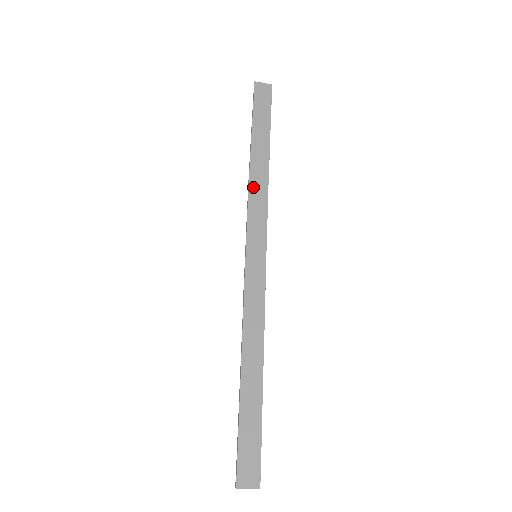
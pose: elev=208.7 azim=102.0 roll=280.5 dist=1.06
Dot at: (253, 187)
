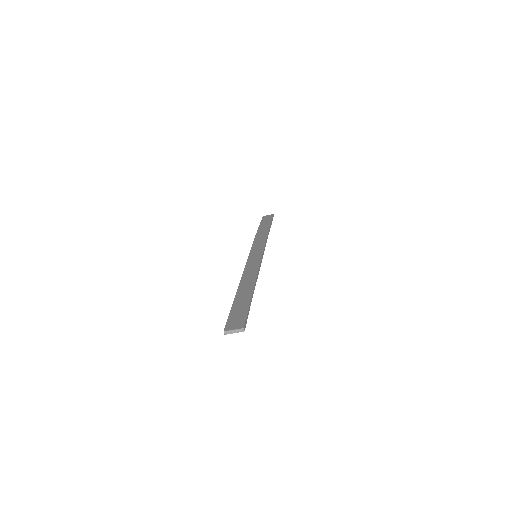
Dot at: (257, 239)
